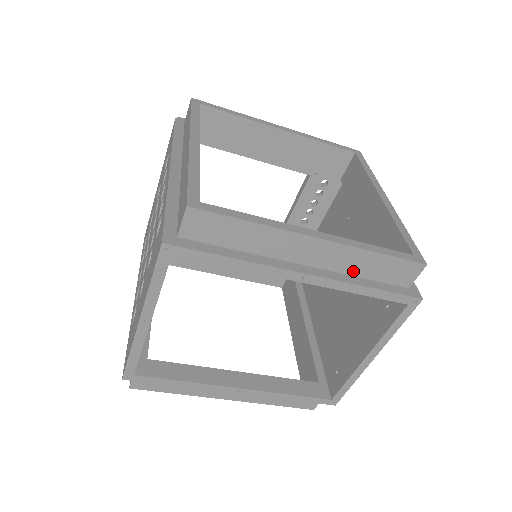
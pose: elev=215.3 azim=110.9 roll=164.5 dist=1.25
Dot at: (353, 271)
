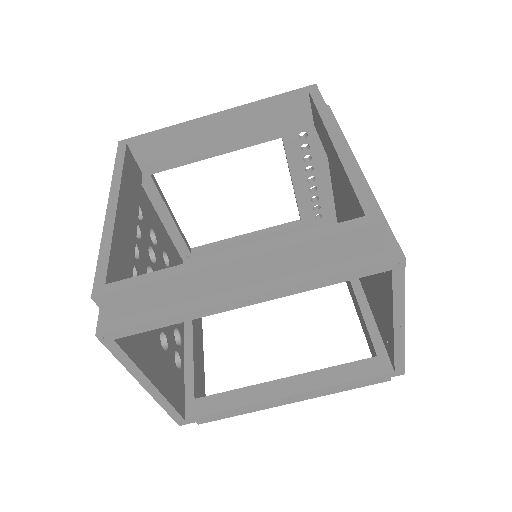
Dot at: (302, 267)
